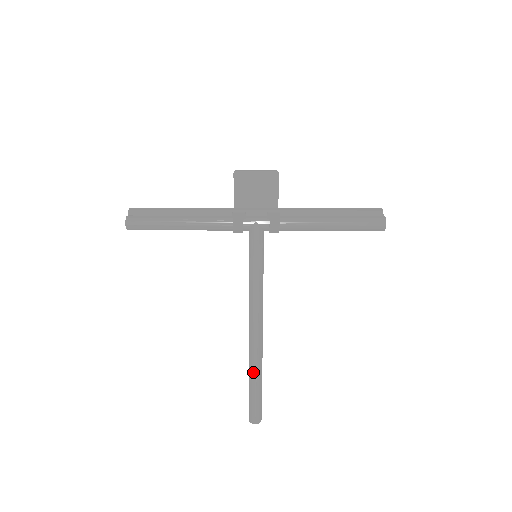
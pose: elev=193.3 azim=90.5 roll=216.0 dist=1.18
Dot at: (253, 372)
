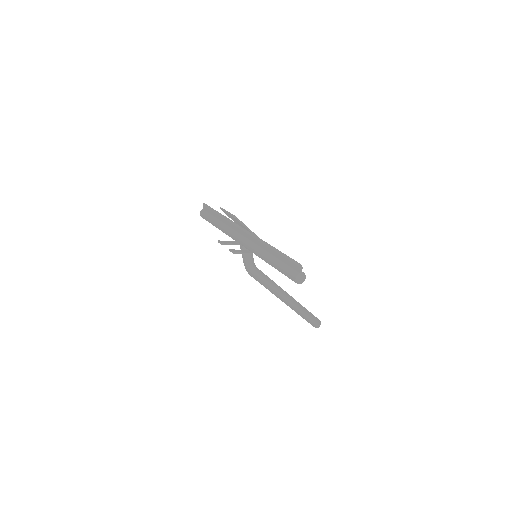
Dot at: (291, 308)
